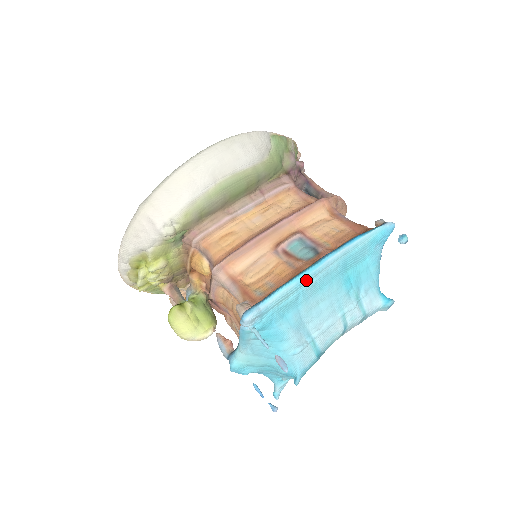
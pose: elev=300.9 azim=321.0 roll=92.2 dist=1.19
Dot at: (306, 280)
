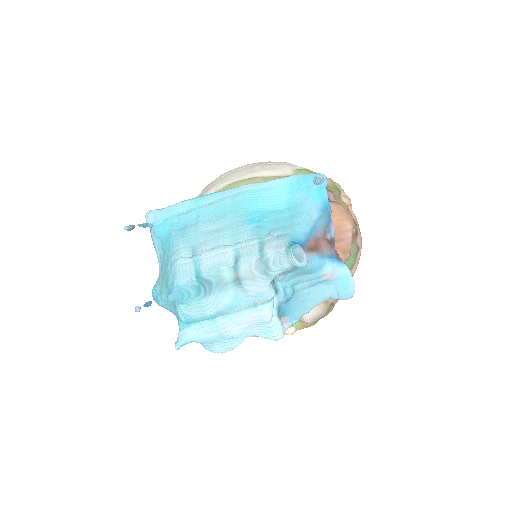
Dot at: (205, 200)
